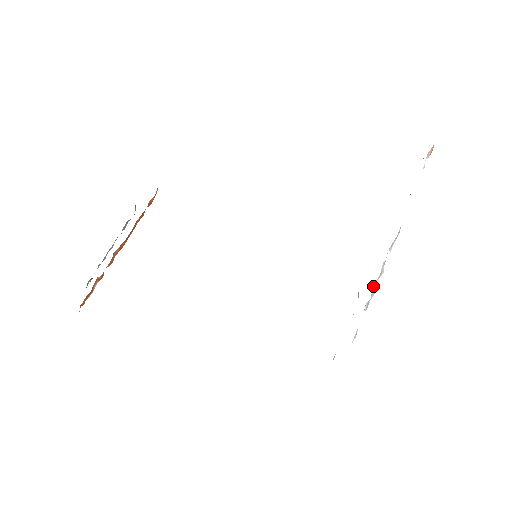
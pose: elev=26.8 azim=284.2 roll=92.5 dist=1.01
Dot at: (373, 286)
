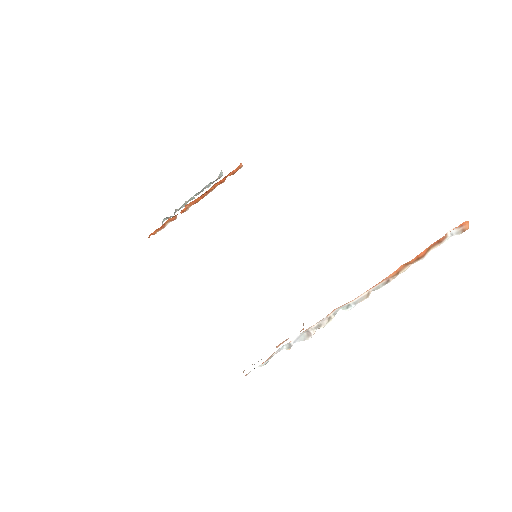
Dot at: (303, 333)
